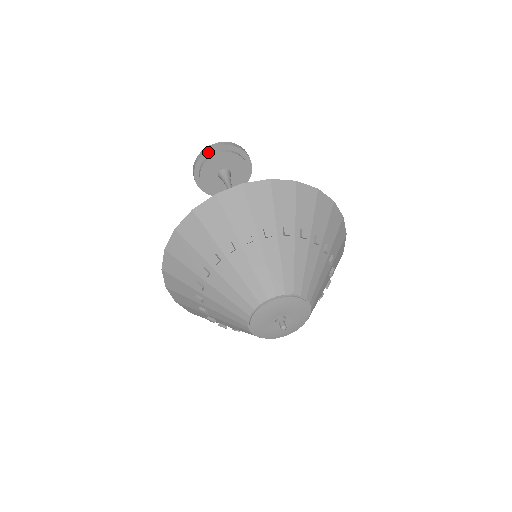
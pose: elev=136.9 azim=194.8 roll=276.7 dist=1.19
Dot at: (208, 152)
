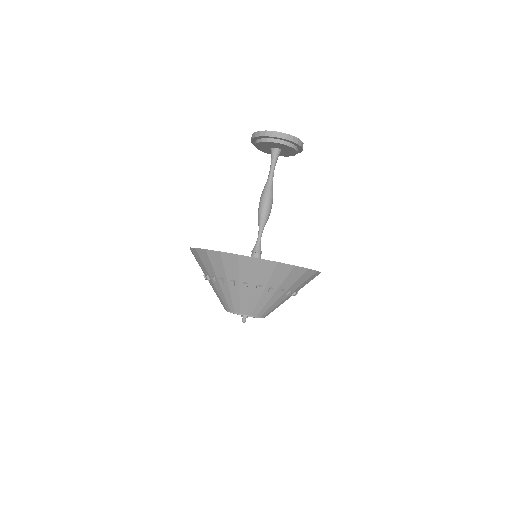
Dot at: (253, 140)
